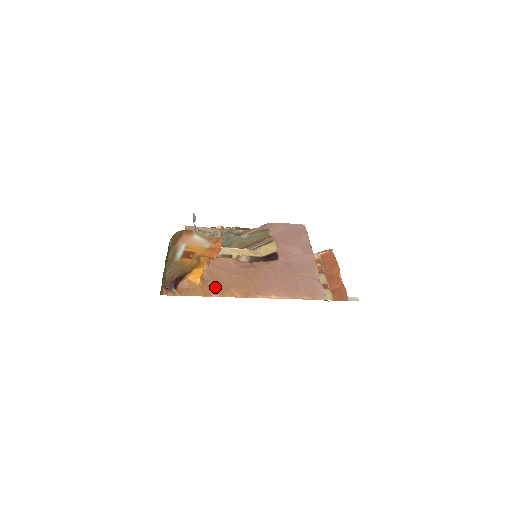
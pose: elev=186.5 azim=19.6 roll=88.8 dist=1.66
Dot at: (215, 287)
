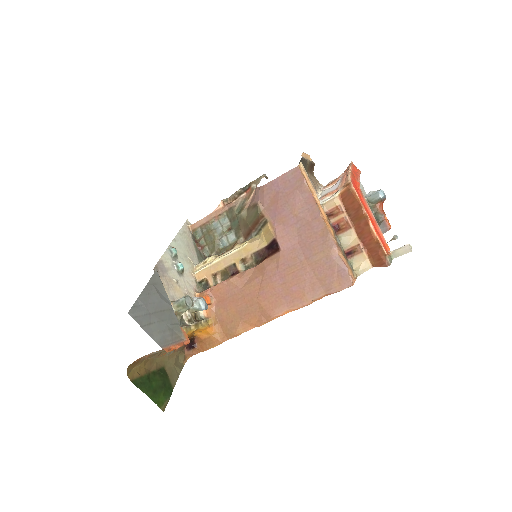
Dot at: (227, 327)
